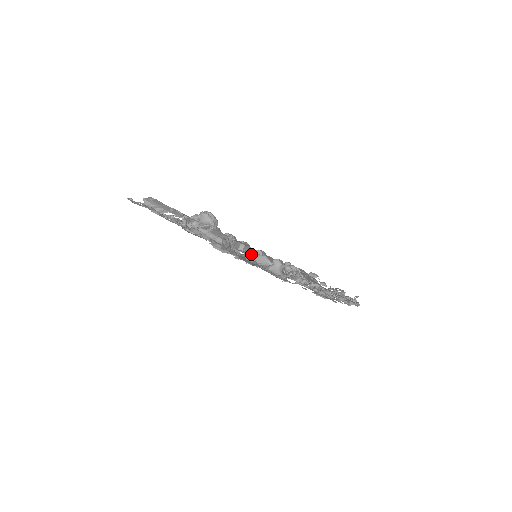
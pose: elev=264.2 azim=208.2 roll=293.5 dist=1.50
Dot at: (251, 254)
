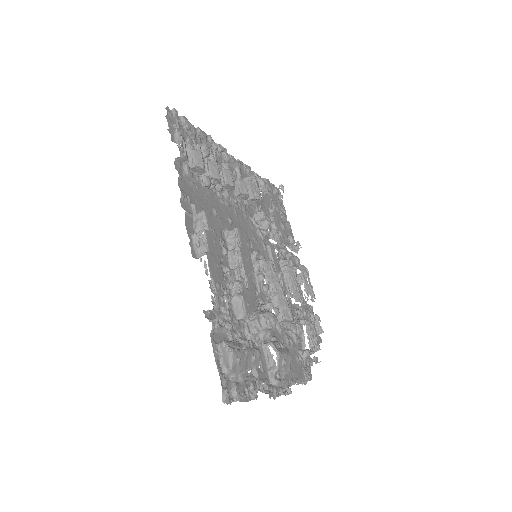
Dot at: (258, 268)
